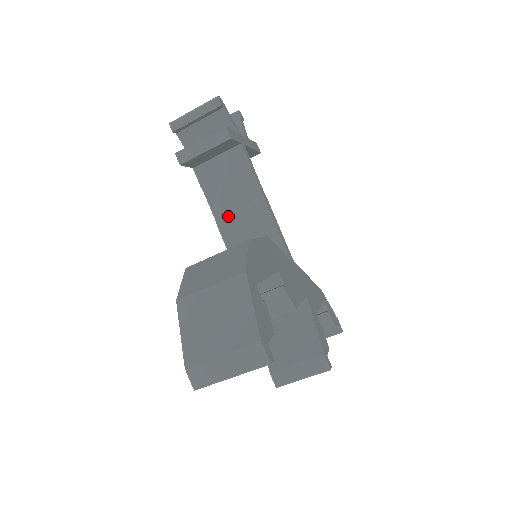
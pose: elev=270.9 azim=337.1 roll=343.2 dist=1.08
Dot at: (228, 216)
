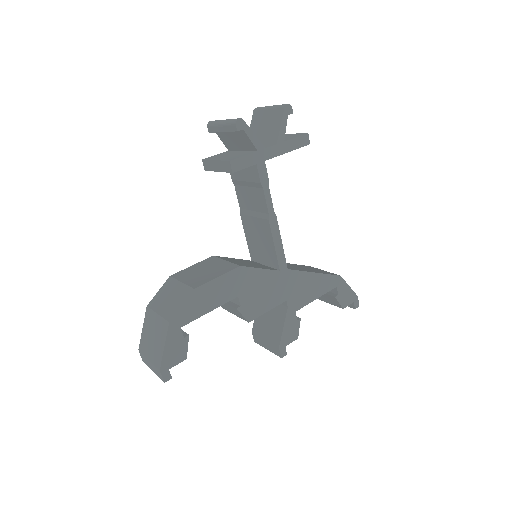
Dot at: (247, 213)
